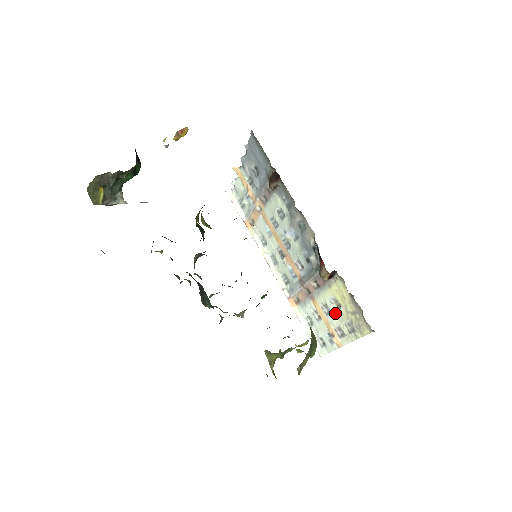
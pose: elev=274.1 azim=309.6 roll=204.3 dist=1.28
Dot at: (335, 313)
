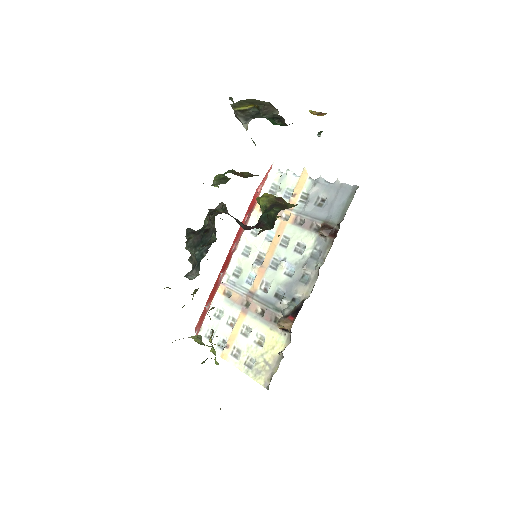
Dot at: (251, 342)
